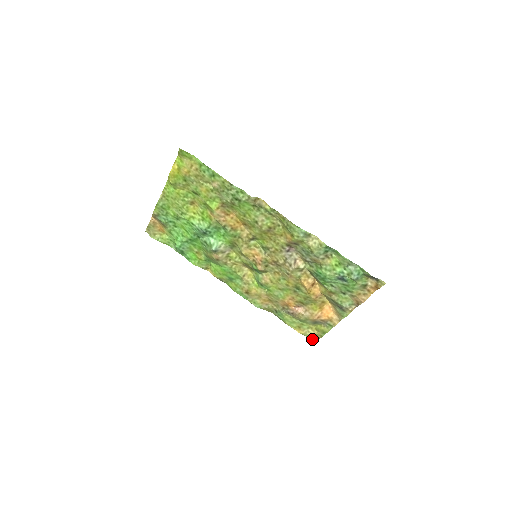
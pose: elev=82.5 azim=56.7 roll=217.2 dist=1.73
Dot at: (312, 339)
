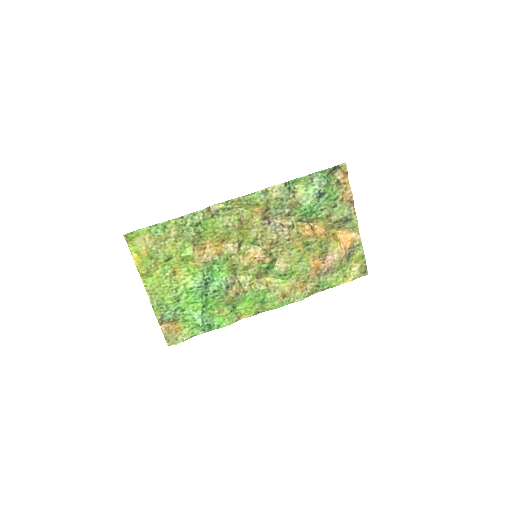
Dot at: (363, 275)
